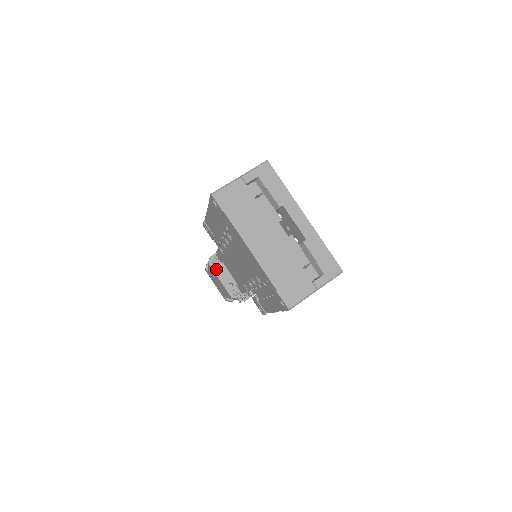
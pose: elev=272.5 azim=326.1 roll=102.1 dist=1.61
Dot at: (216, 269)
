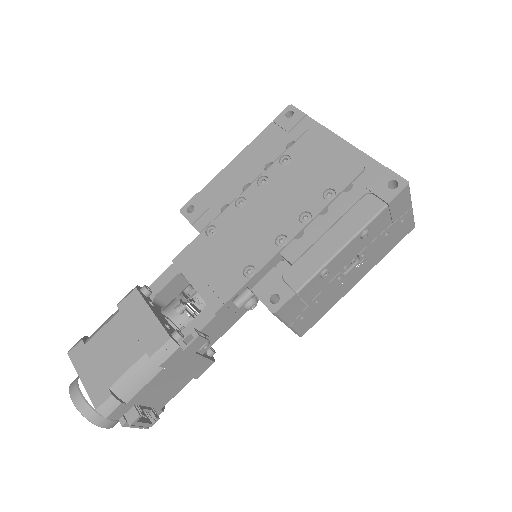
Dot at: (146, 299)
